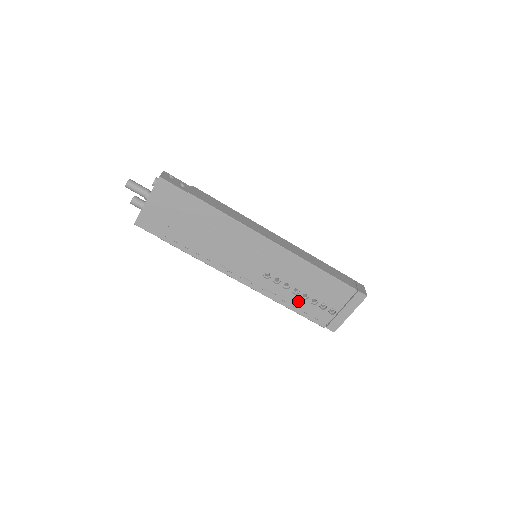
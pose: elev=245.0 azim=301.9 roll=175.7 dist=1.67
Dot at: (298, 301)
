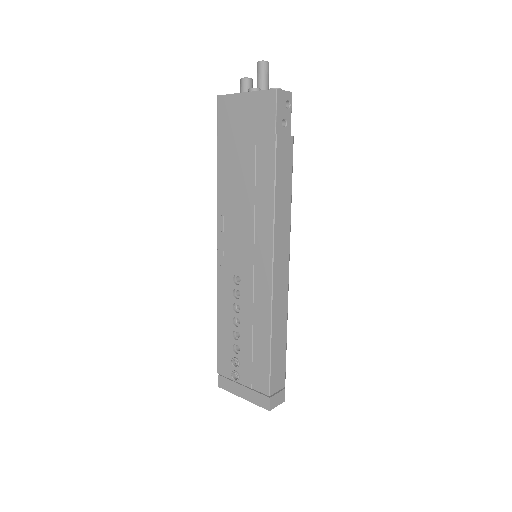
Dot at: (229, 329)
